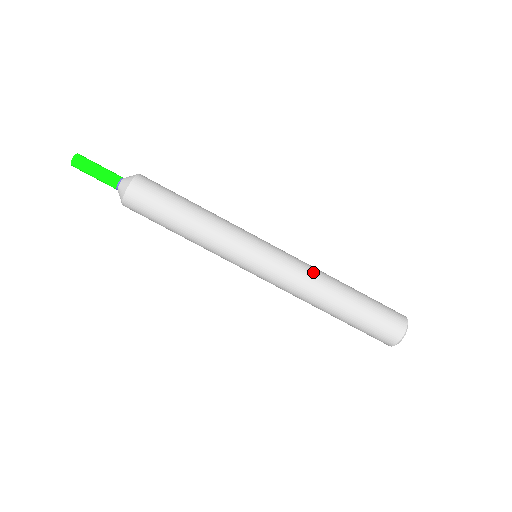
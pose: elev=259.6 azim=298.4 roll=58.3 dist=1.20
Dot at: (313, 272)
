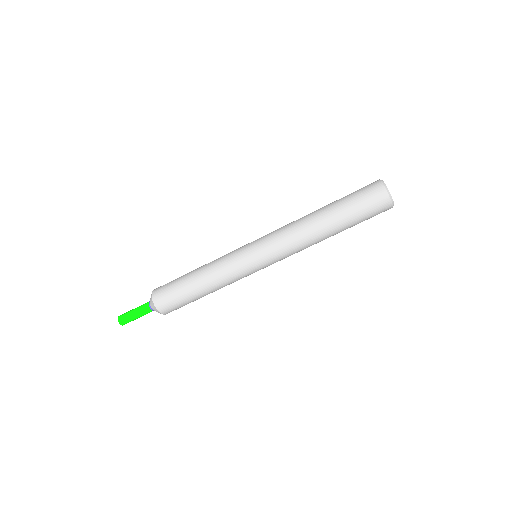
Dot at: (299, 241)
